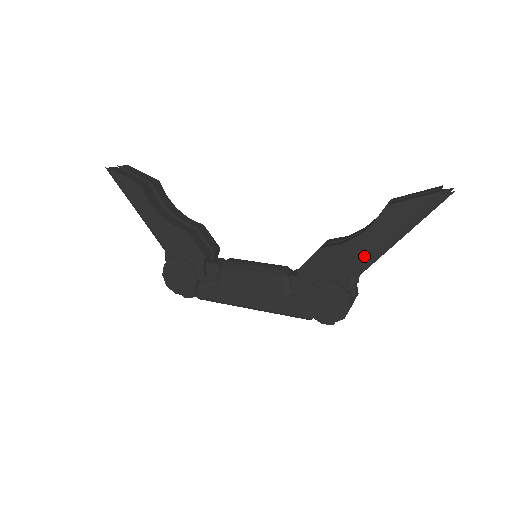
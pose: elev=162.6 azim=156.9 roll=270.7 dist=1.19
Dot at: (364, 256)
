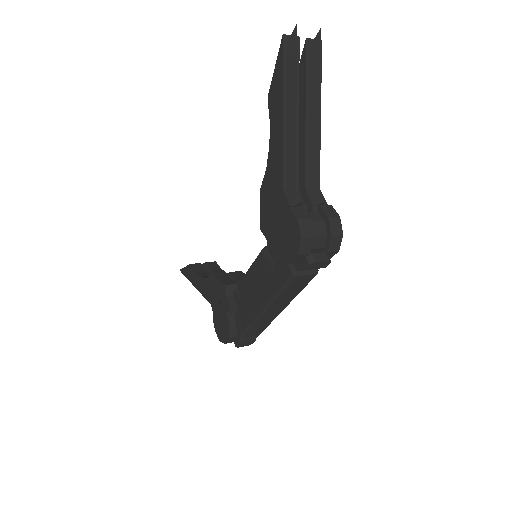
Dot at: (280, 157)
